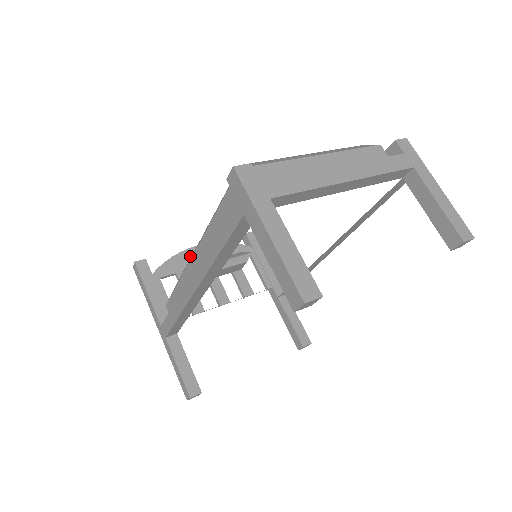
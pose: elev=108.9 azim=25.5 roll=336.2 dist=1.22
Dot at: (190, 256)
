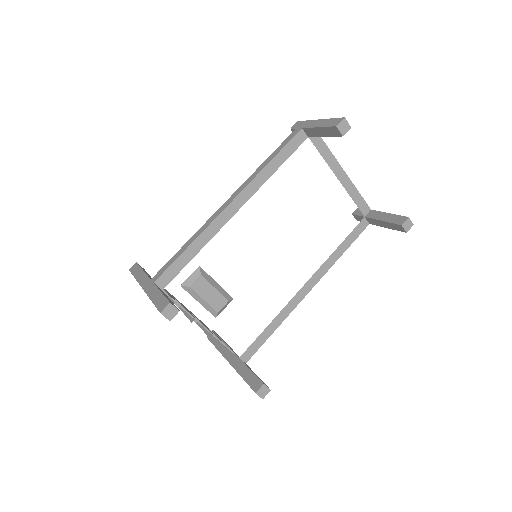
Dot at: occluded
